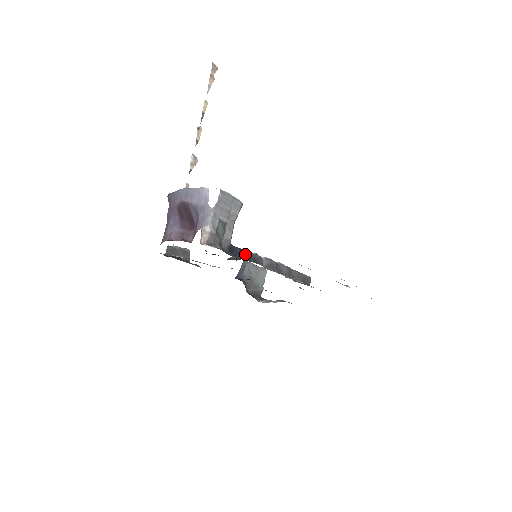
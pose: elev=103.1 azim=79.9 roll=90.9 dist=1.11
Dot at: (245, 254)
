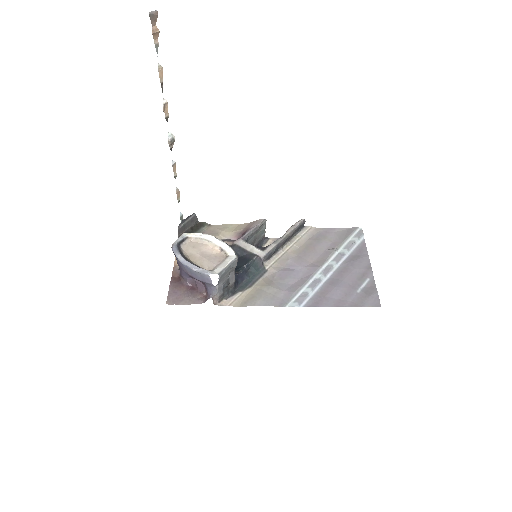
Dot at: (247, 268)
